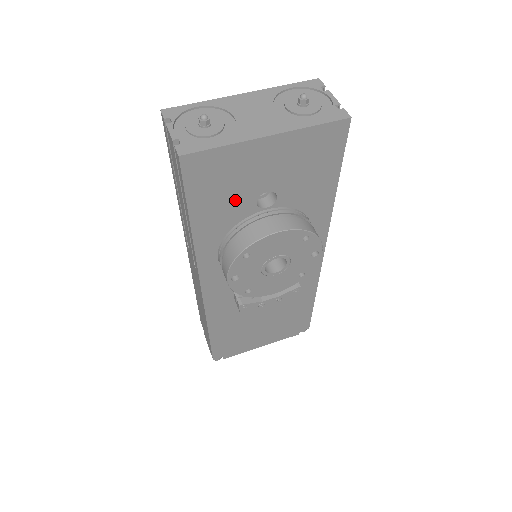
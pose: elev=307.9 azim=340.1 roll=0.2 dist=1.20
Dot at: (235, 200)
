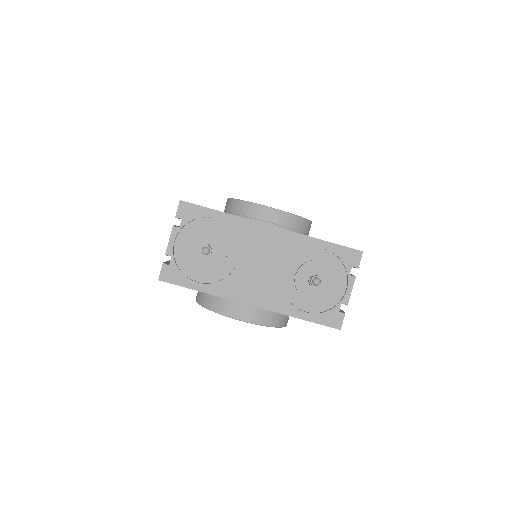
Dot at: occluded
